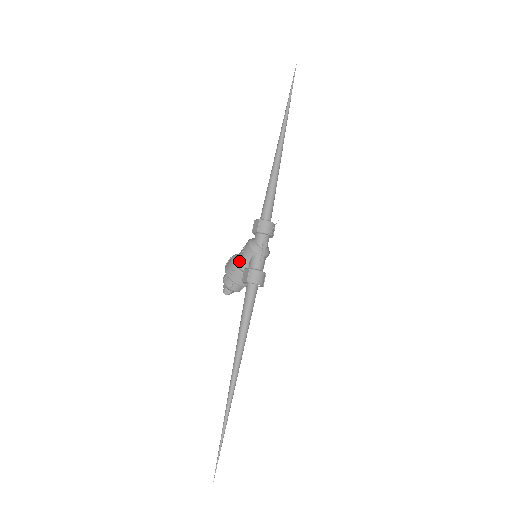
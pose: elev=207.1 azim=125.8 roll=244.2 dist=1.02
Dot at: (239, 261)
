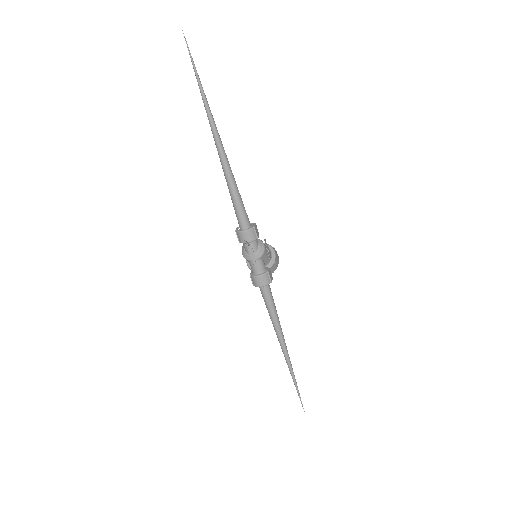
Dot at: occluded
